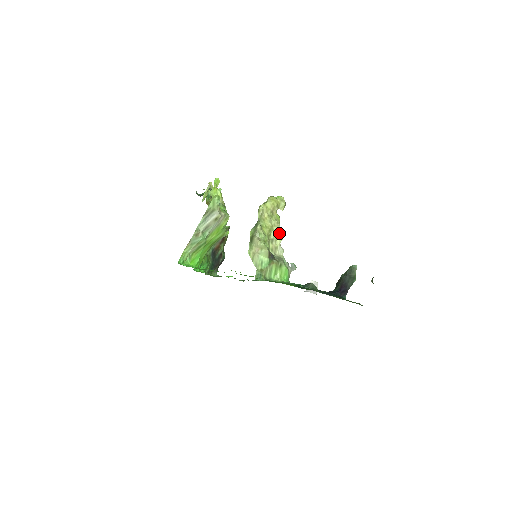
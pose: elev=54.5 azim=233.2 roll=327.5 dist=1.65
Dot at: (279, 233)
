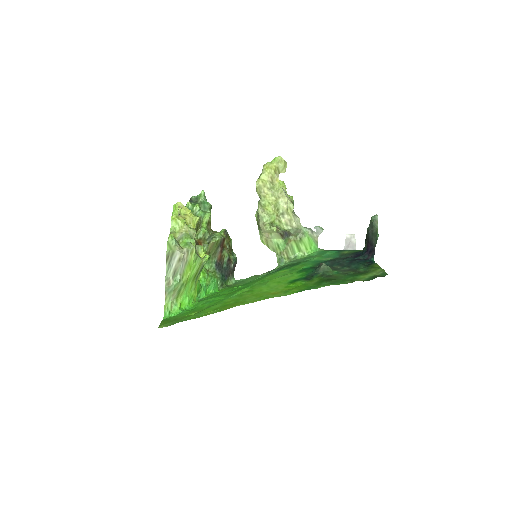
Dot at: (287, 203)
